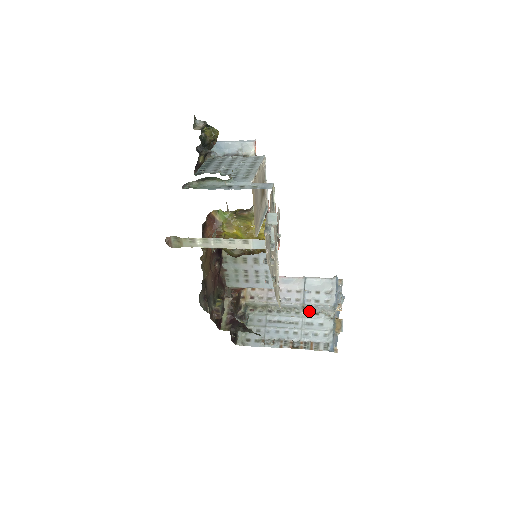
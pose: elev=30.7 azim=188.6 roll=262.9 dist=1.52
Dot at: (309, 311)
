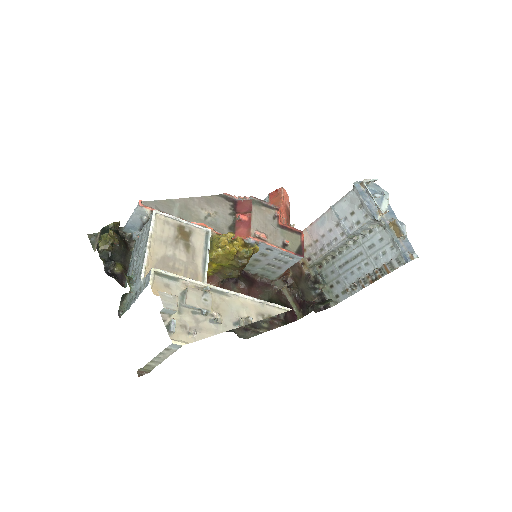
Dot at: (361, 235)
